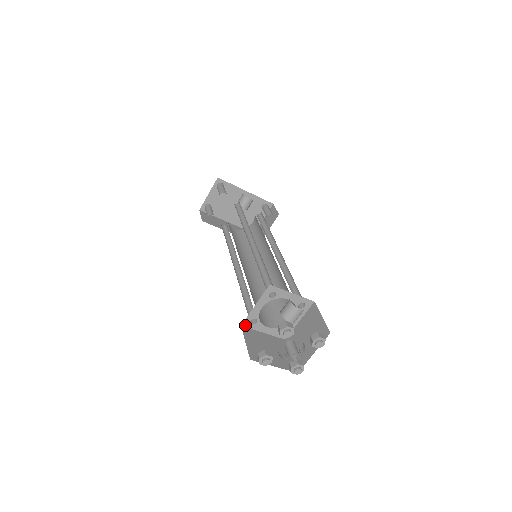
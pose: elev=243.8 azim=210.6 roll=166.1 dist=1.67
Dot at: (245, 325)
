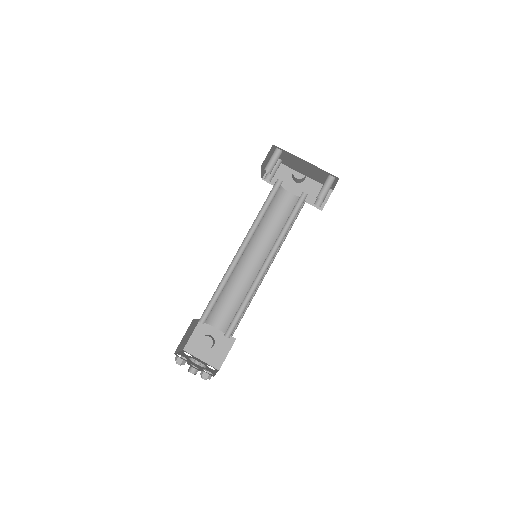
Dot at: occluded
